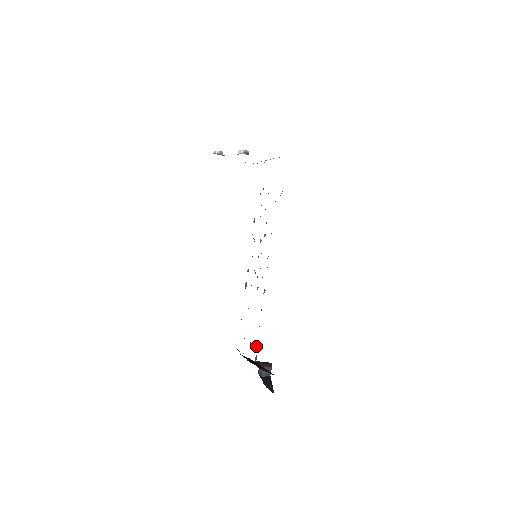
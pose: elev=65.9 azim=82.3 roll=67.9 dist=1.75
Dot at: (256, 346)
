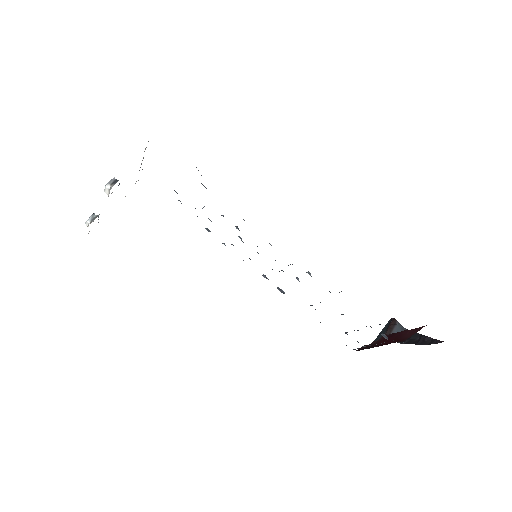
Dot at: occluded
